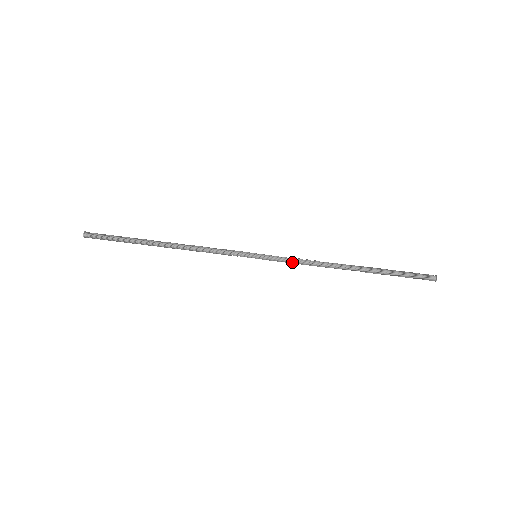
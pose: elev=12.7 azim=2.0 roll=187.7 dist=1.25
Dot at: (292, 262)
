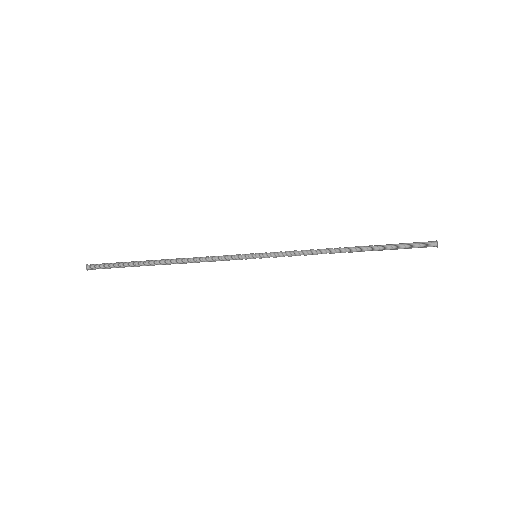
Dot at: occluded
